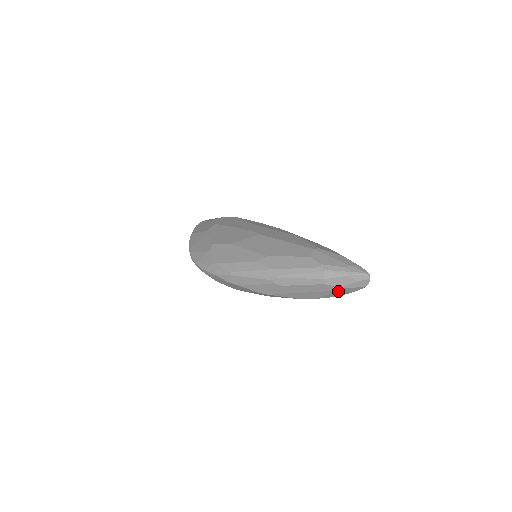
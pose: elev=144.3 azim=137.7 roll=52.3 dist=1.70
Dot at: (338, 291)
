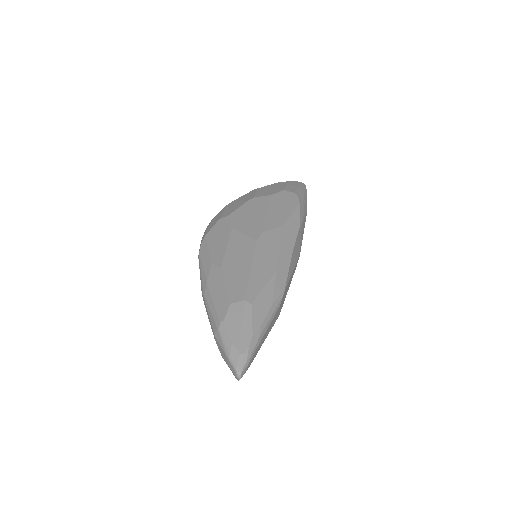
Dot at: occluded
